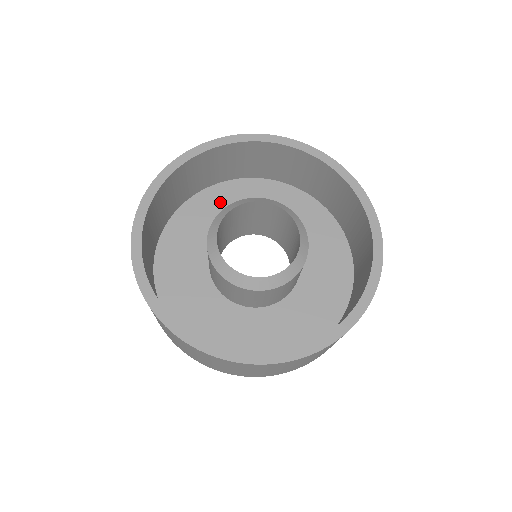
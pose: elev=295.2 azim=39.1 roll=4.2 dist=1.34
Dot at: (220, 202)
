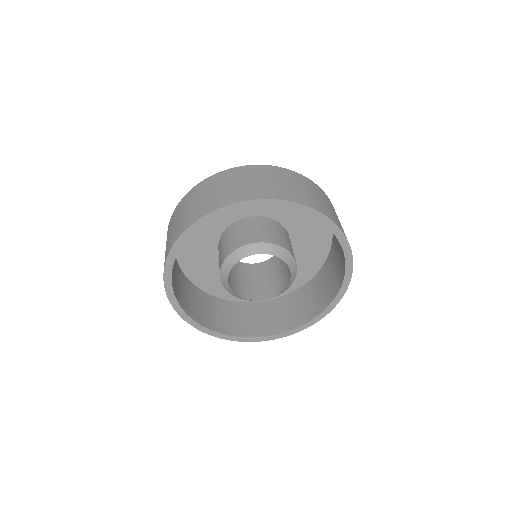
Dot at: occluded
